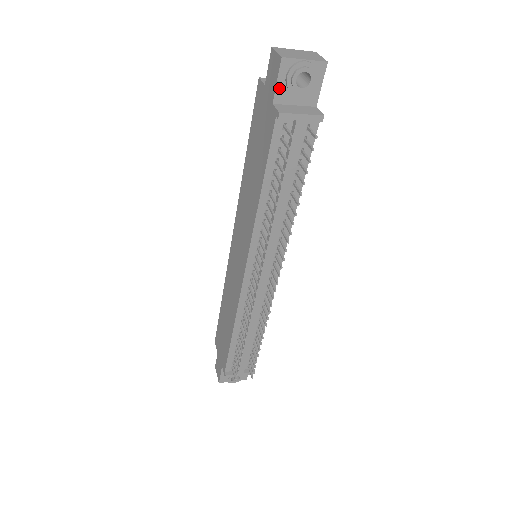
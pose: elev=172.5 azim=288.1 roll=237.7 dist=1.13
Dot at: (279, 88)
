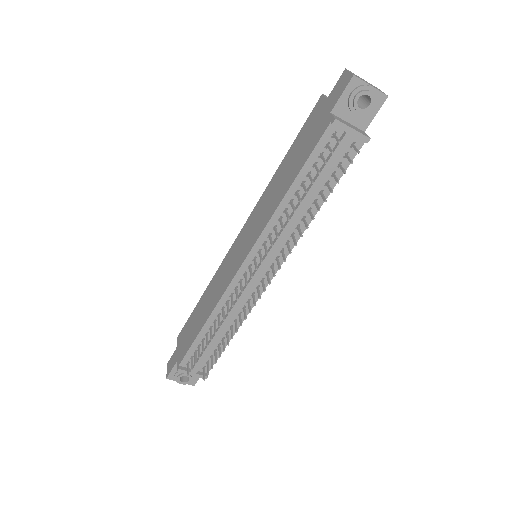
Dot at: (341, 101)
